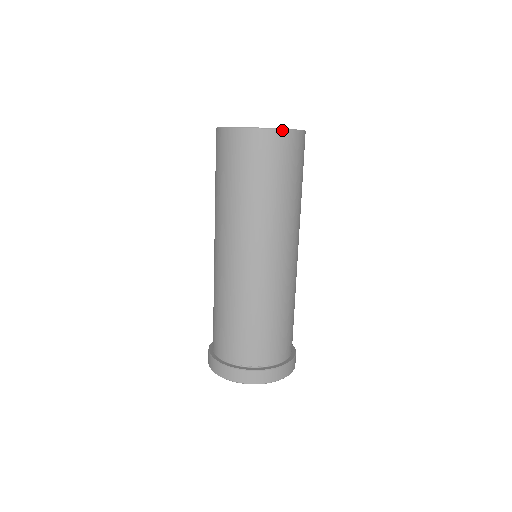
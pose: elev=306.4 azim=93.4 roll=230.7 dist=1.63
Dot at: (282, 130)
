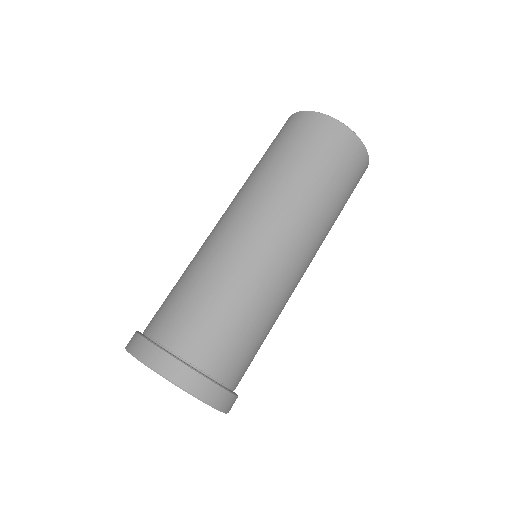
Dot at: (326, 116)
